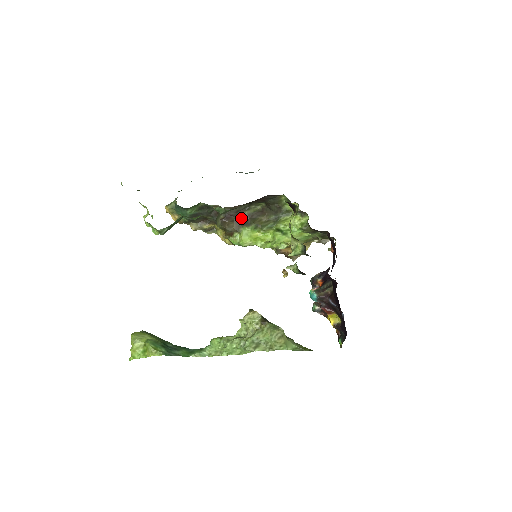
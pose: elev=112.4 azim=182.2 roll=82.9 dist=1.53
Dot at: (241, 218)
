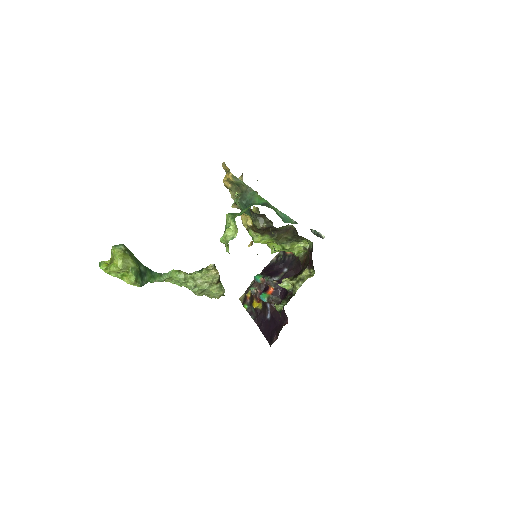
Dot at: (273, 229)
